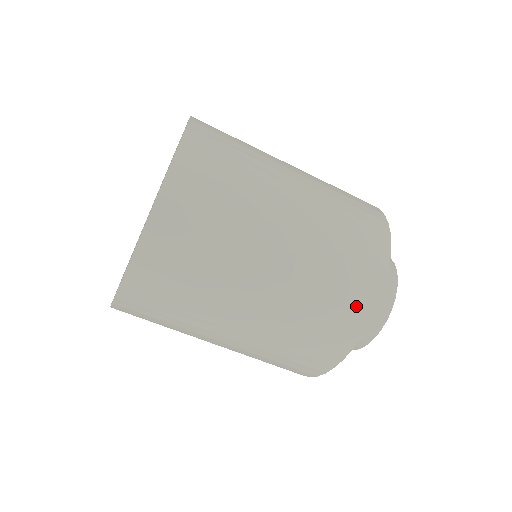
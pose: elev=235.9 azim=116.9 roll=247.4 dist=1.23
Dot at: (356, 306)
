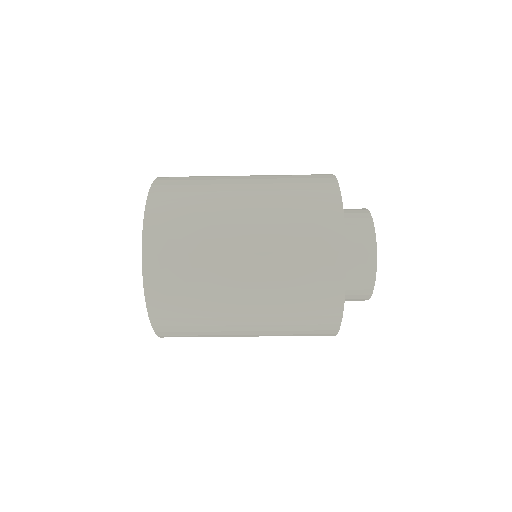
Dot at: (322, 332)
